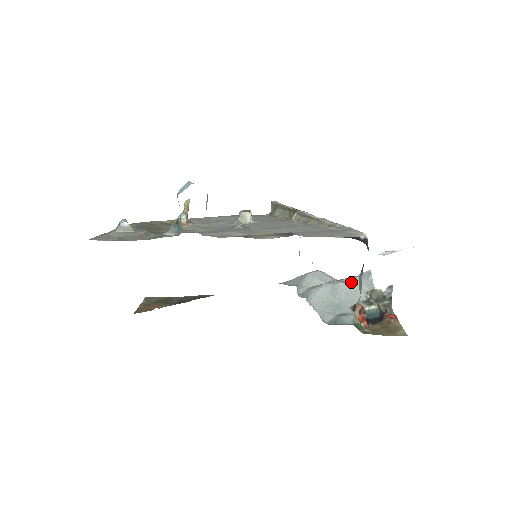
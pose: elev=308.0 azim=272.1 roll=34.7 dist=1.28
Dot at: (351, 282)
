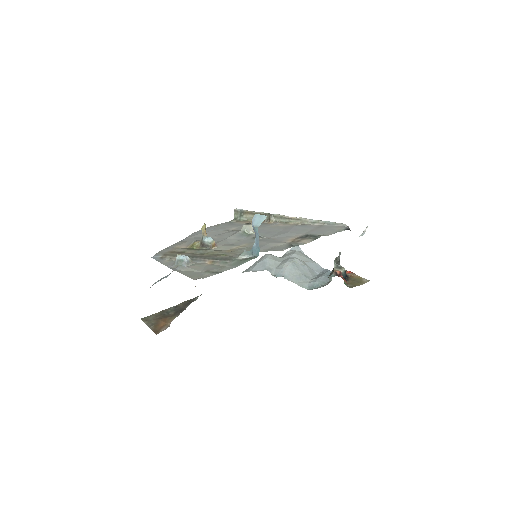
Dot at: (297, 256)
